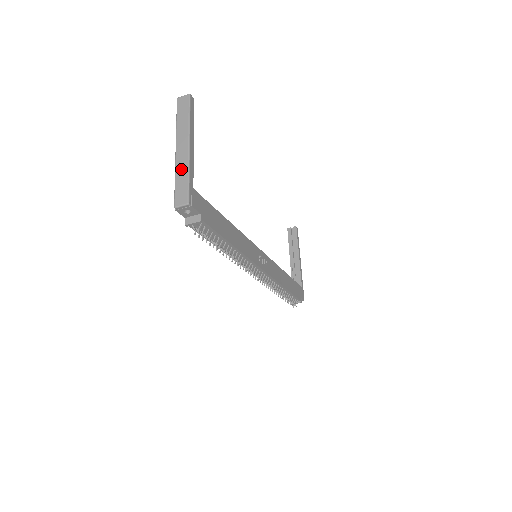
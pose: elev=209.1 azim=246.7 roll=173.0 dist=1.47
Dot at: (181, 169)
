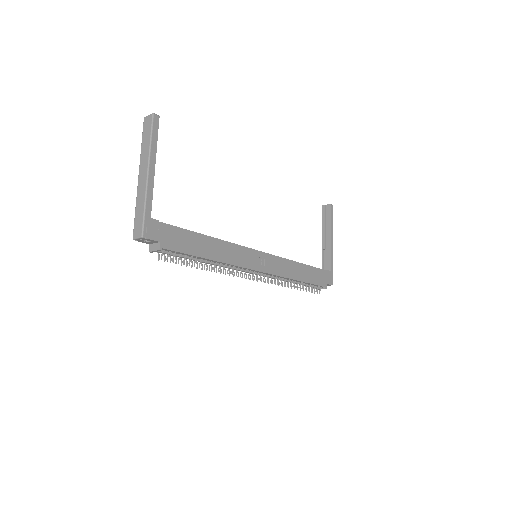
Dot at: (140, 199)
